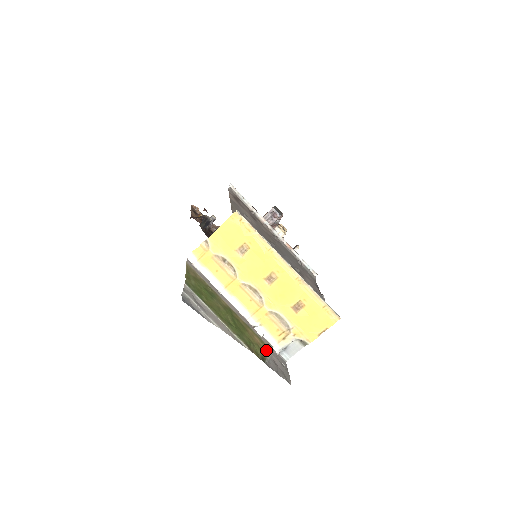
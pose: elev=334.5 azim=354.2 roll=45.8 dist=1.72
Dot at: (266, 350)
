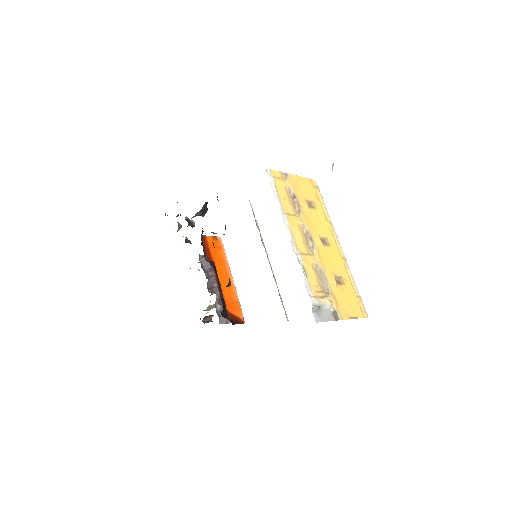
Dot at: occluded
